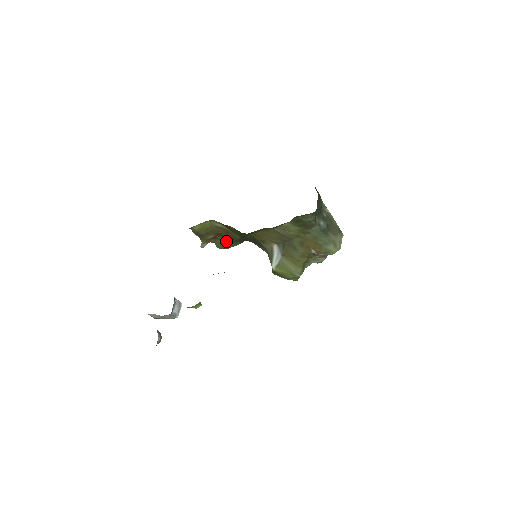
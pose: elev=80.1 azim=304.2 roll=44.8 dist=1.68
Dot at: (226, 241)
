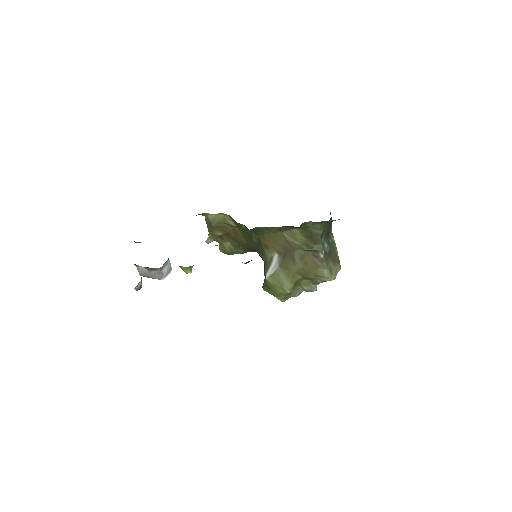
Dot at: (230, 245)
